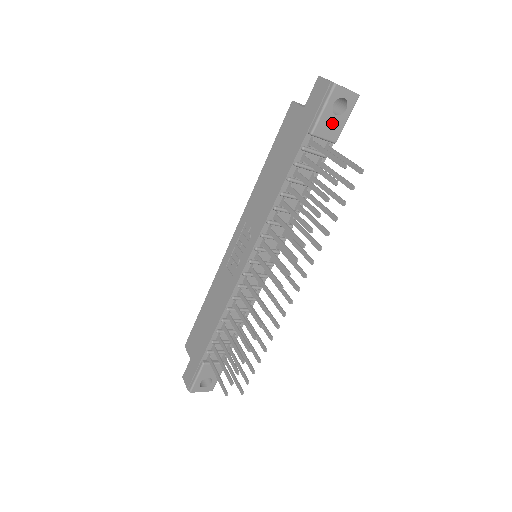
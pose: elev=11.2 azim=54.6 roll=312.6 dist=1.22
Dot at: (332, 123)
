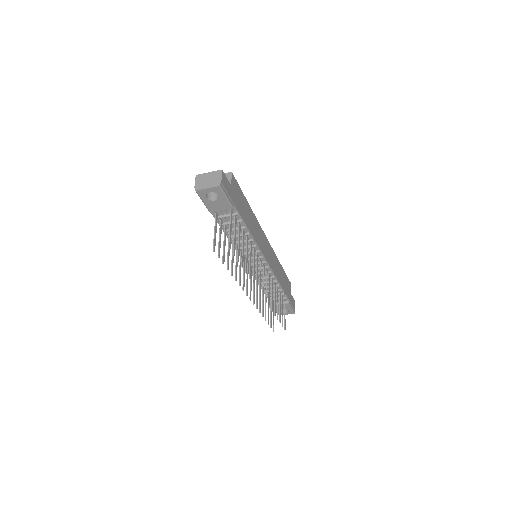
Dot at: (218, 204)
